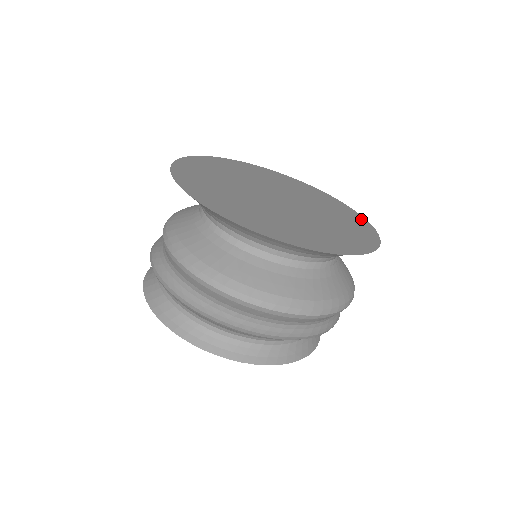
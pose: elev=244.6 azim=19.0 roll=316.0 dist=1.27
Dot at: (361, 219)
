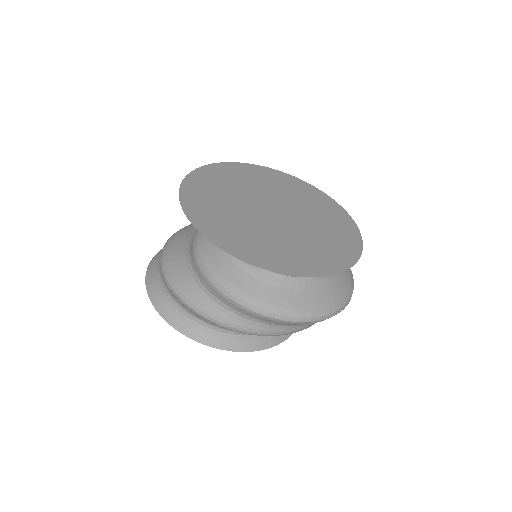
Dot at: (305, 184)
